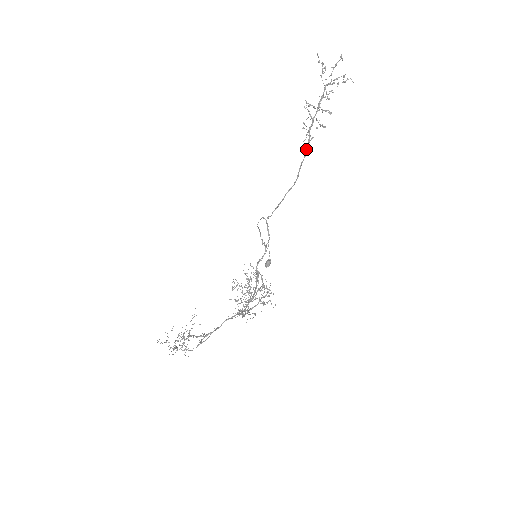
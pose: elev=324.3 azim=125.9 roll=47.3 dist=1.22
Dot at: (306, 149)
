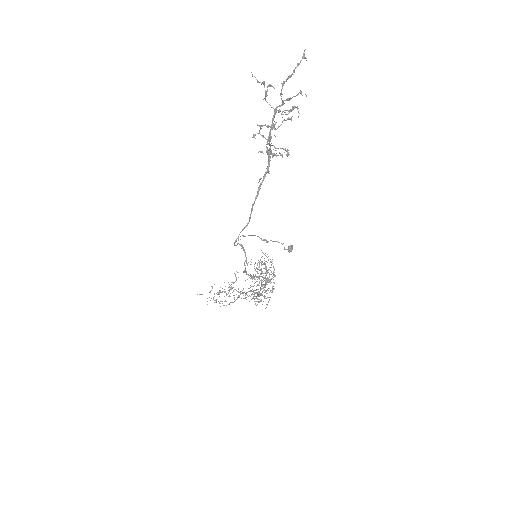
Dot at: (258, 188)
